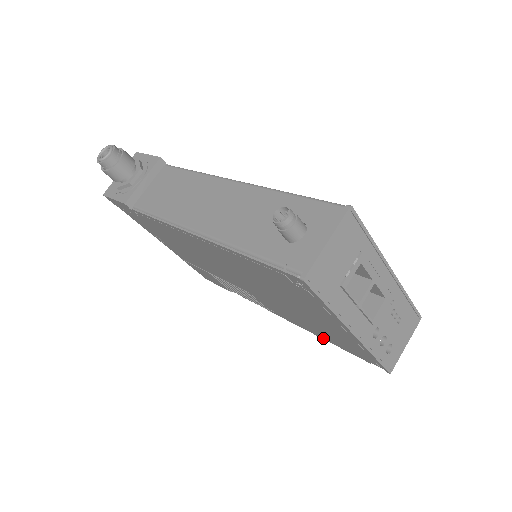
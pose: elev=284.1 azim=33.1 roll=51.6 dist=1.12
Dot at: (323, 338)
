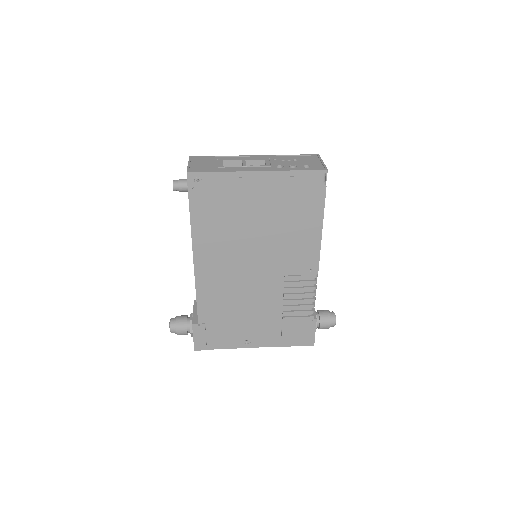
Dot at: (320, 225)
